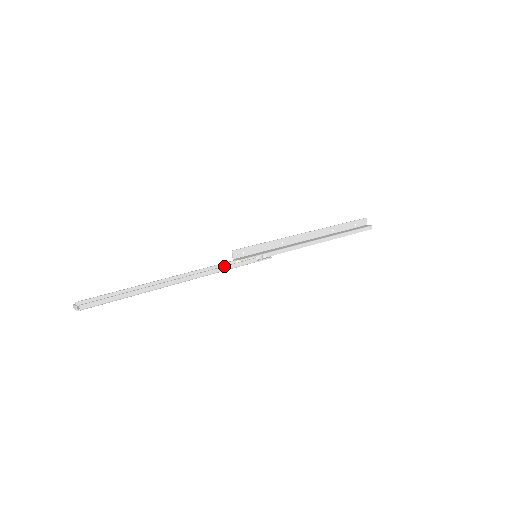
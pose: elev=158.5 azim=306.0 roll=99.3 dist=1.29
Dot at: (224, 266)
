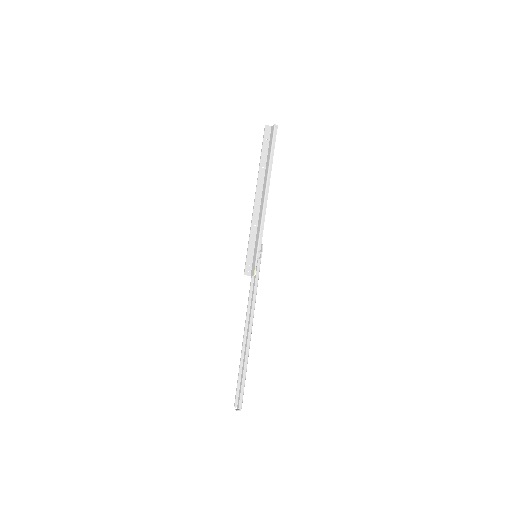
Dot at: (253, 290)
